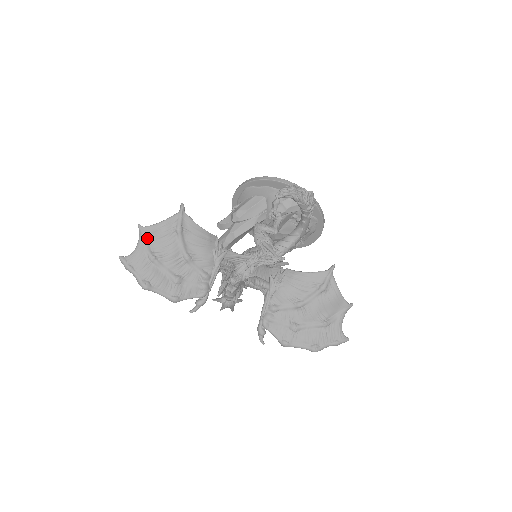
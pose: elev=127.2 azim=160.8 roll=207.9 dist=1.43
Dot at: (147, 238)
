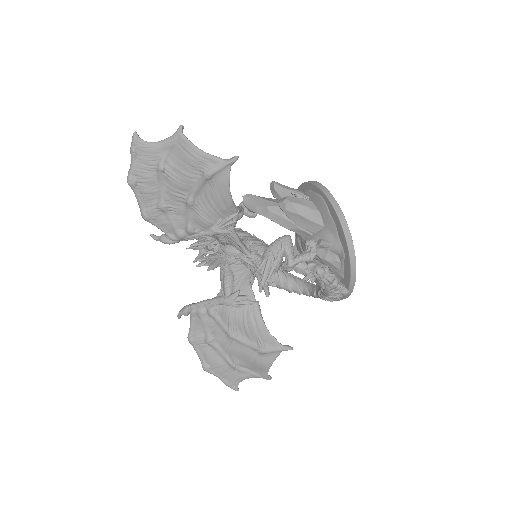
Dot at: (175, 146)
